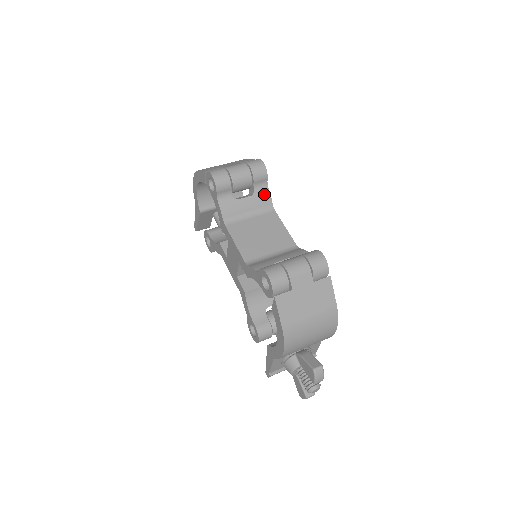
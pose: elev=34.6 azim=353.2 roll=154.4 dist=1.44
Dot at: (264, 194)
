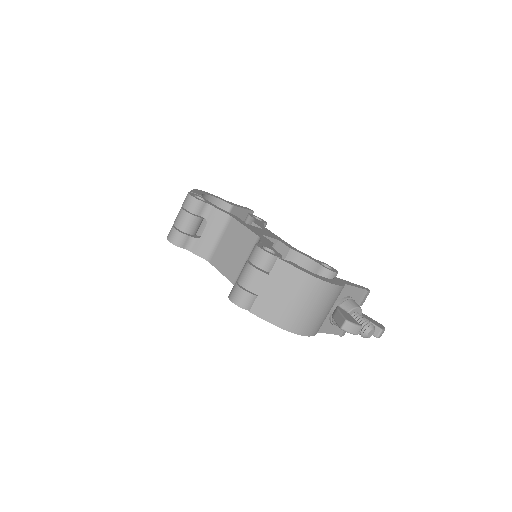
Dot at: (214, 214)
